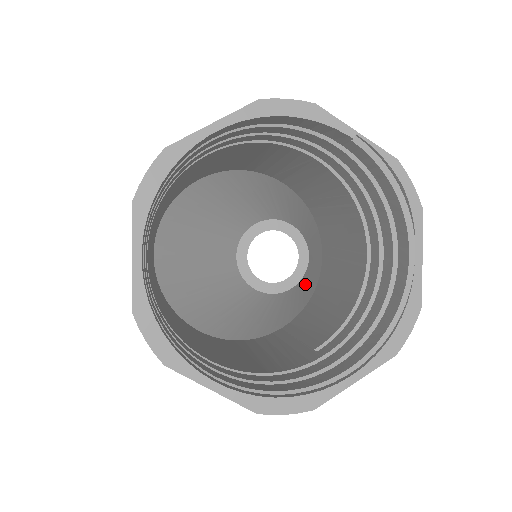
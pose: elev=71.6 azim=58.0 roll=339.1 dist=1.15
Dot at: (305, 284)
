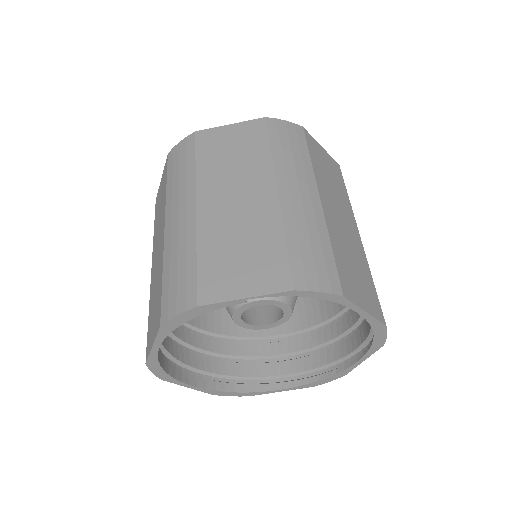
Dot at: occluded
